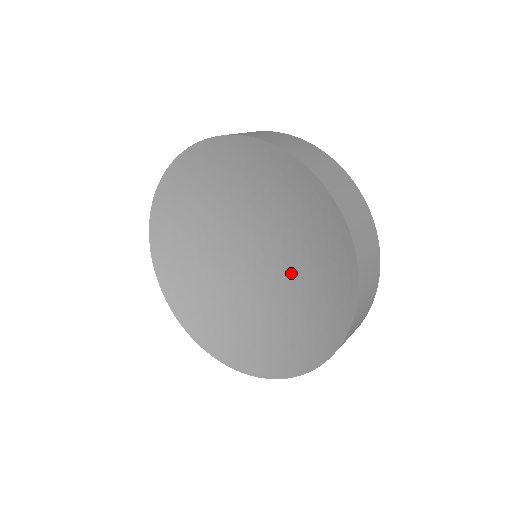
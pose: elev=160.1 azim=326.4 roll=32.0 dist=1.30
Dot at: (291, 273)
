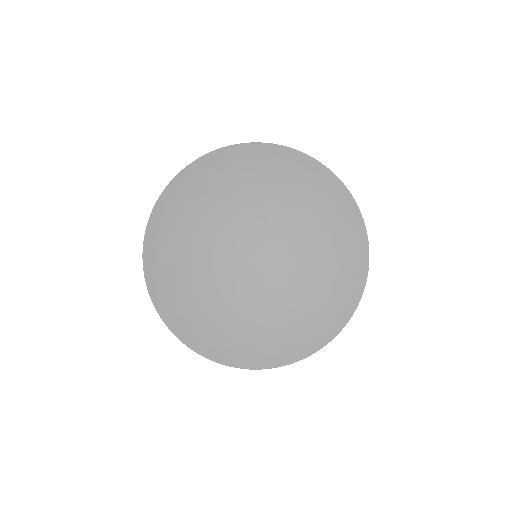
Dot at: (288, 229)
